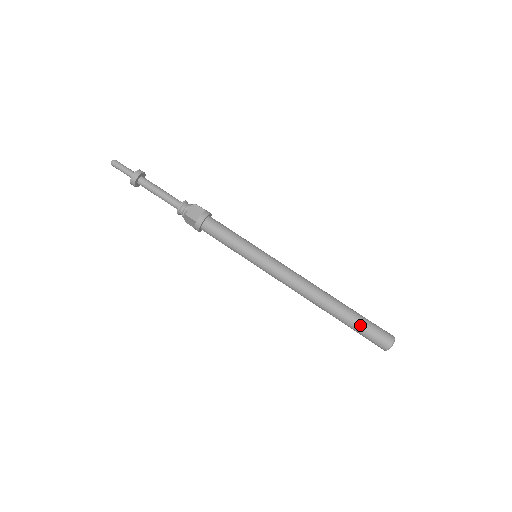
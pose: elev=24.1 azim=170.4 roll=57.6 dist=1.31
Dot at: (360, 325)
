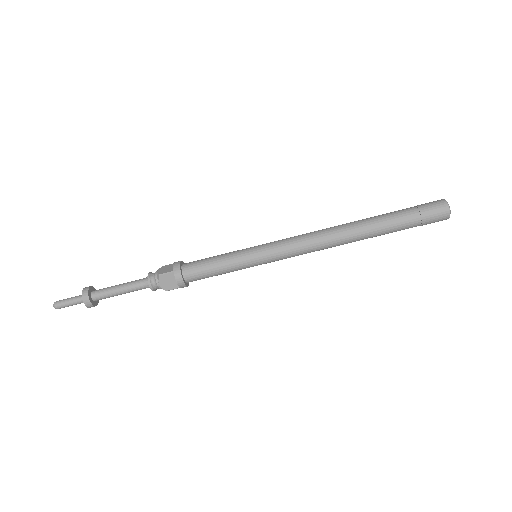
Dot at: (405, 228)
